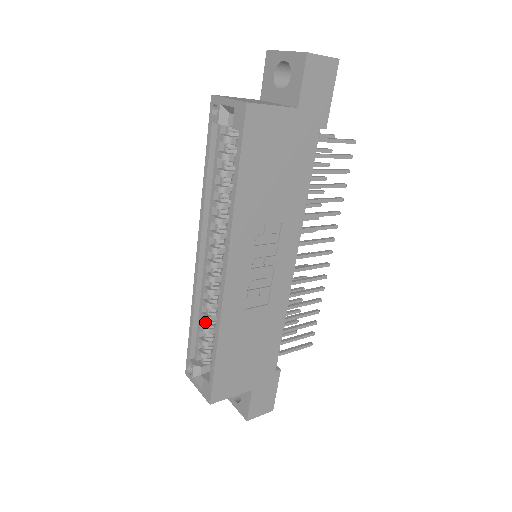
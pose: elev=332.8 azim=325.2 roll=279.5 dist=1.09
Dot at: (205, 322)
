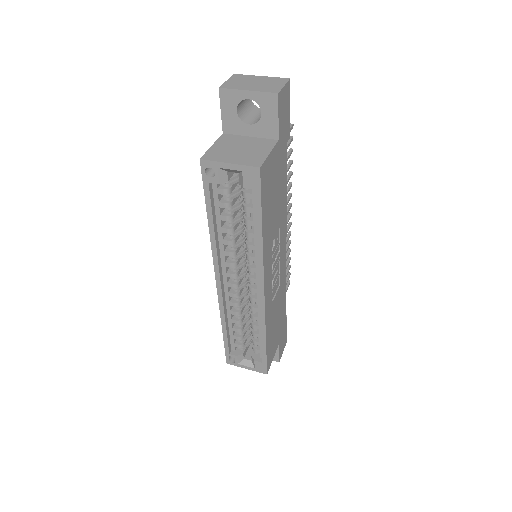
Dot at: (236, 324)
